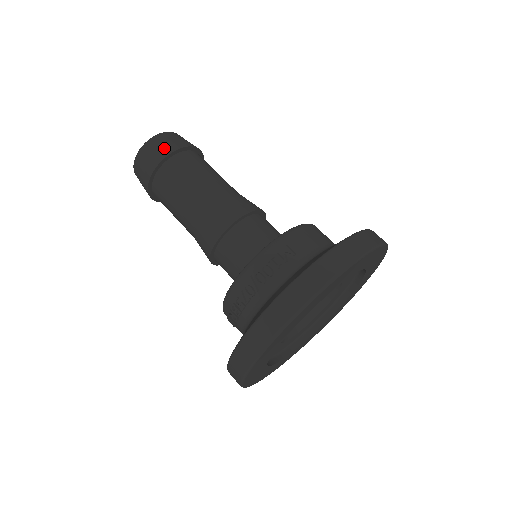
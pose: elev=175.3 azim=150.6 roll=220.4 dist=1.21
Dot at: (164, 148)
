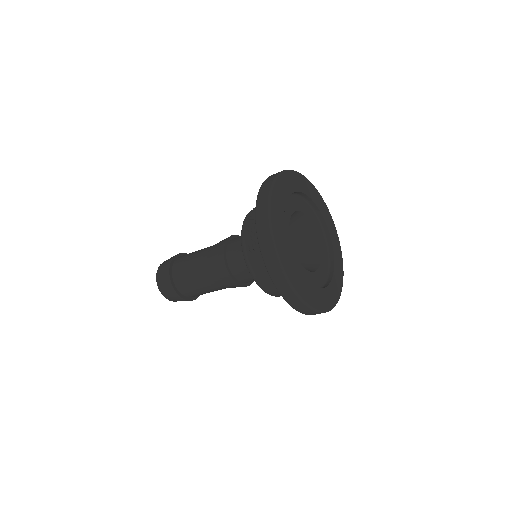
Dot at: occluded
